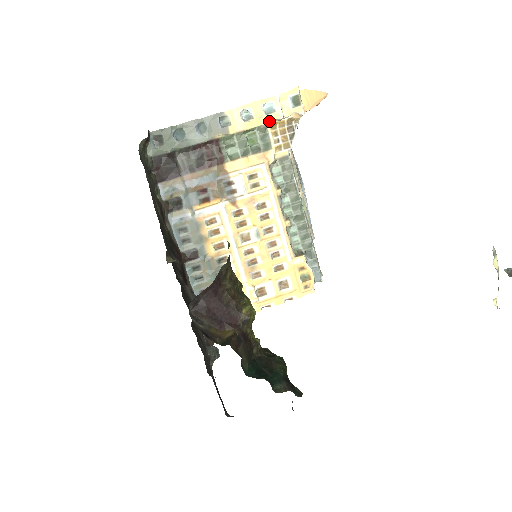
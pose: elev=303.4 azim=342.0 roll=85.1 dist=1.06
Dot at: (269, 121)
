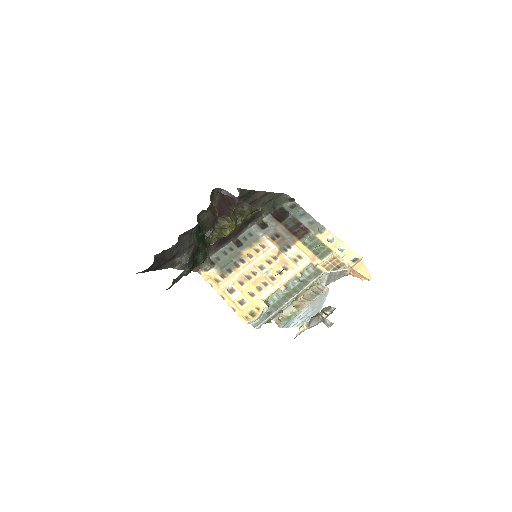
Dot at: (335, 252)
